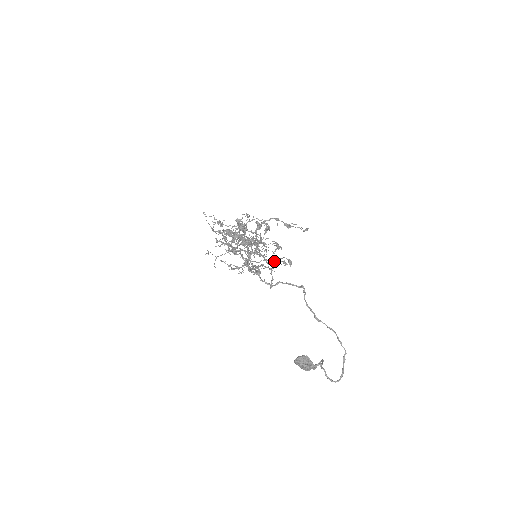
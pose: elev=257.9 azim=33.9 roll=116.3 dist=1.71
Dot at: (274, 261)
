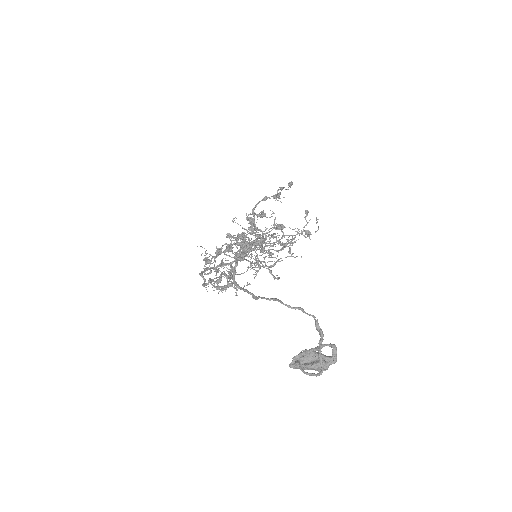
Dot at: (284, 246)
